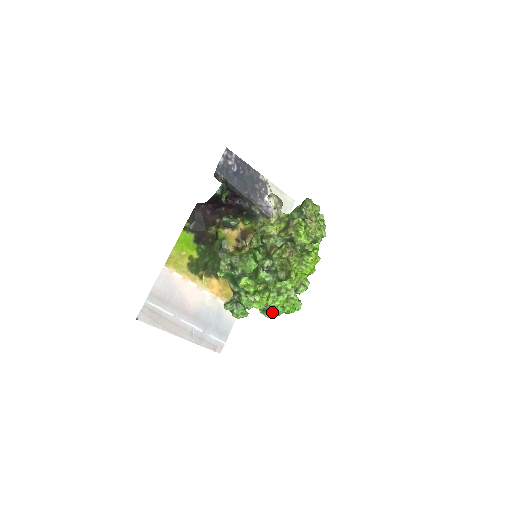
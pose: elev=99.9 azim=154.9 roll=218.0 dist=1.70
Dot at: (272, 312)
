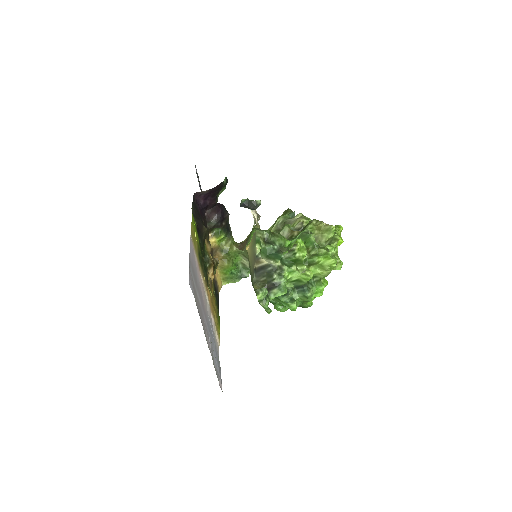
Dot at: (312, 290)
